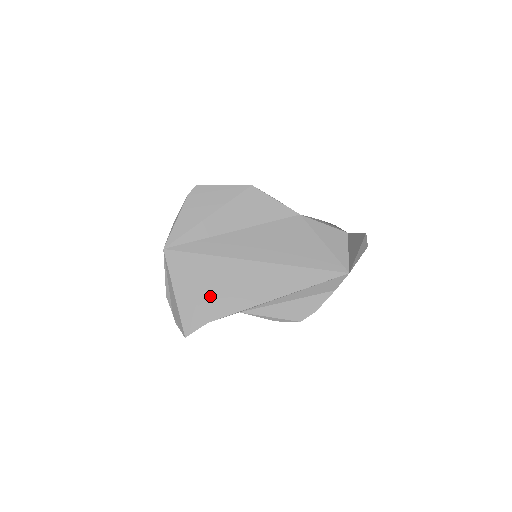
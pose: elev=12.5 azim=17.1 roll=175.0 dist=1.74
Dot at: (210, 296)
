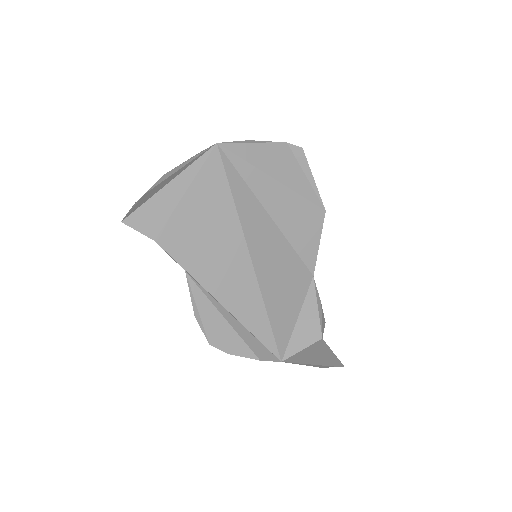
Dot at: (188, 227)
